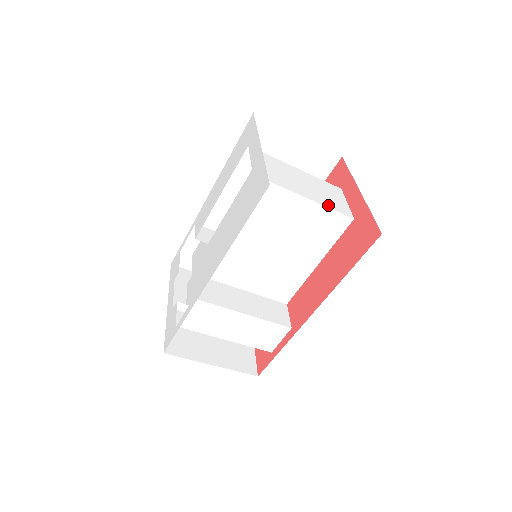
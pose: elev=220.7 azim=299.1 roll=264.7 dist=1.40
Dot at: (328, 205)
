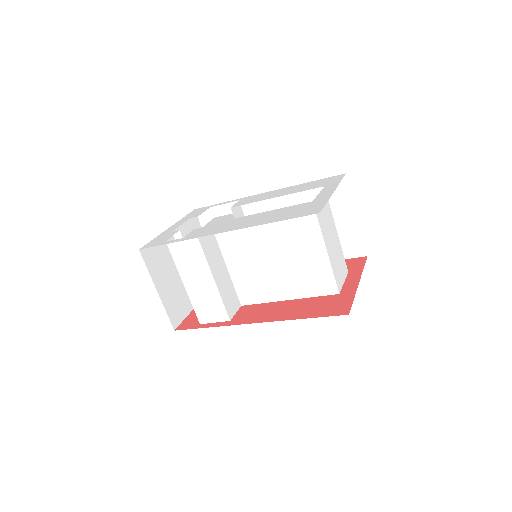
Dot at: (334, 269)
